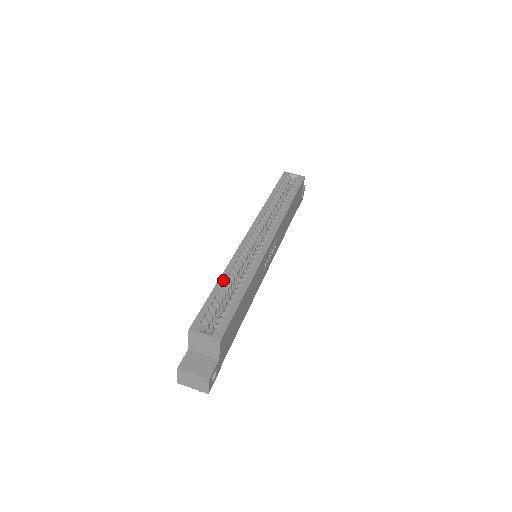
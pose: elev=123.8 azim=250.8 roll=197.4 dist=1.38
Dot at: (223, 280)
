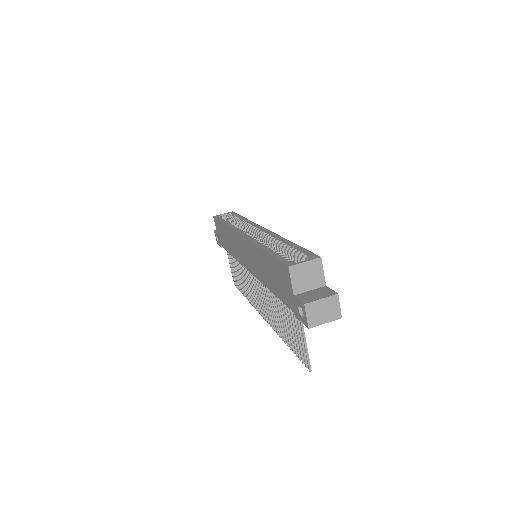
Dot at: (266, 248)
